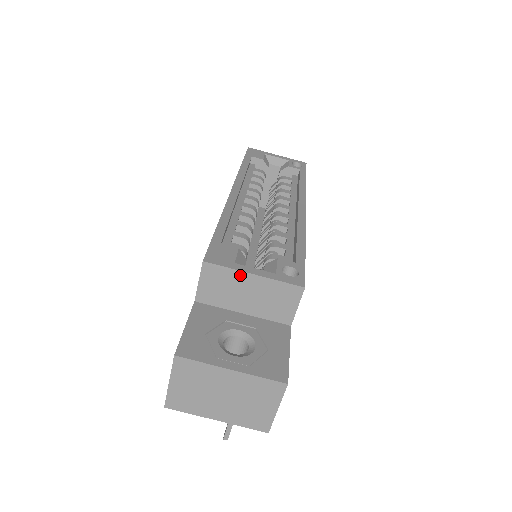
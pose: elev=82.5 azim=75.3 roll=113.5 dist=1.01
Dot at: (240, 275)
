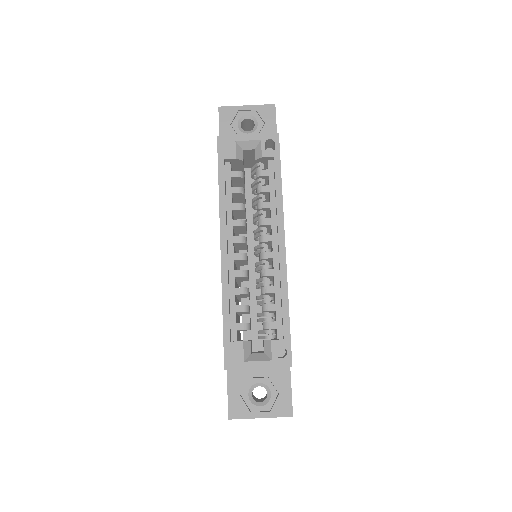
Dot at: occluded
